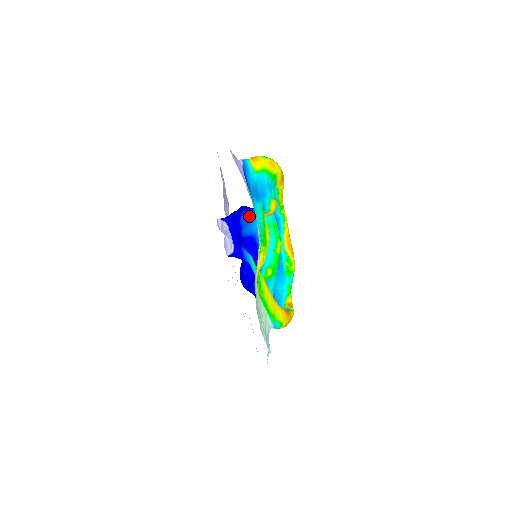
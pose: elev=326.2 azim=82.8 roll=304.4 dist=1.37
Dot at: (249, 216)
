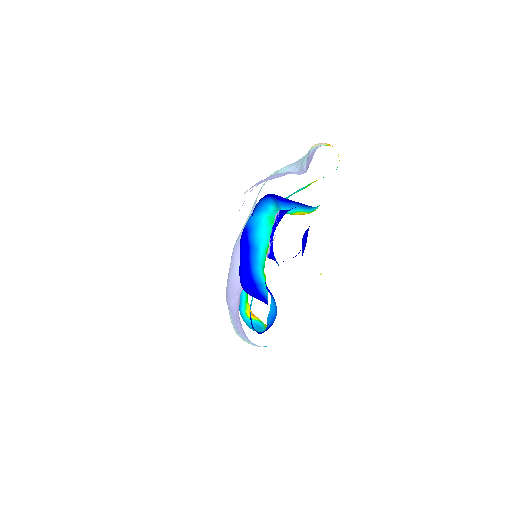
Dot at: (258, 204)
